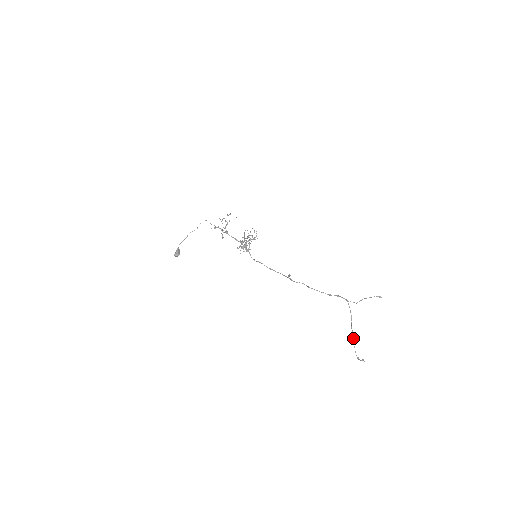
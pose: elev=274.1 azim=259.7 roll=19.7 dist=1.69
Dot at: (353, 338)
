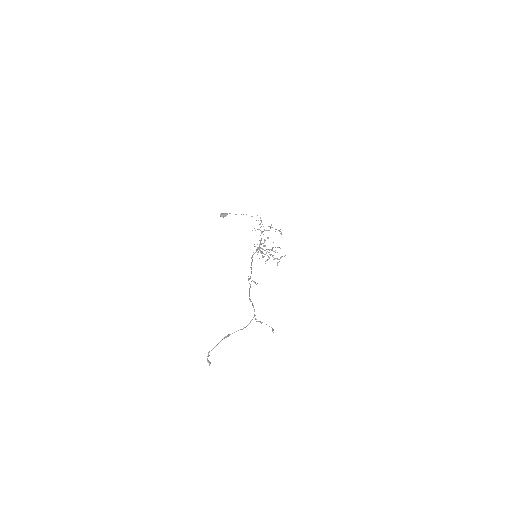
Dot at: occluded
